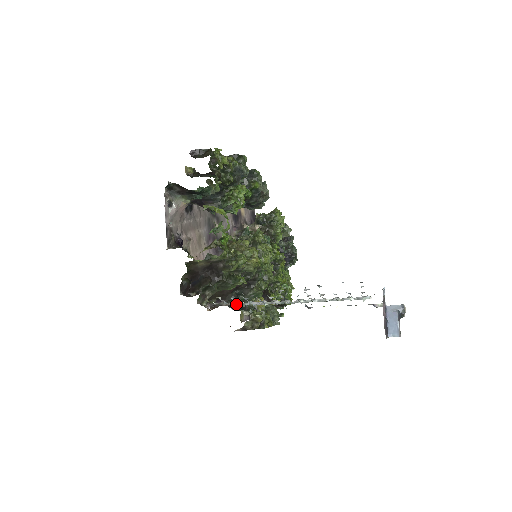
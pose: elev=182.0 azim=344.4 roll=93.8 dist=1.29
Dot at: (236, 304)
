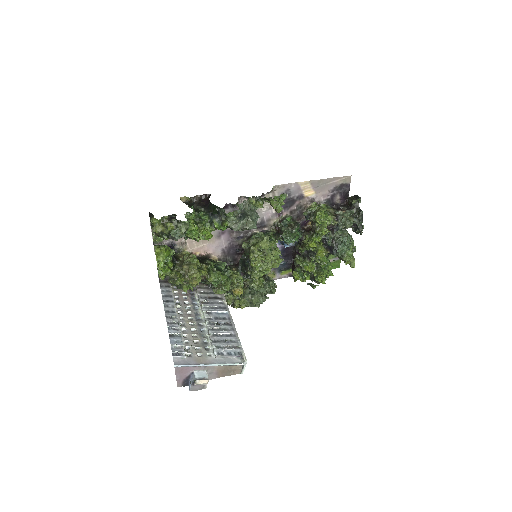
Dot at: (198, 293)
